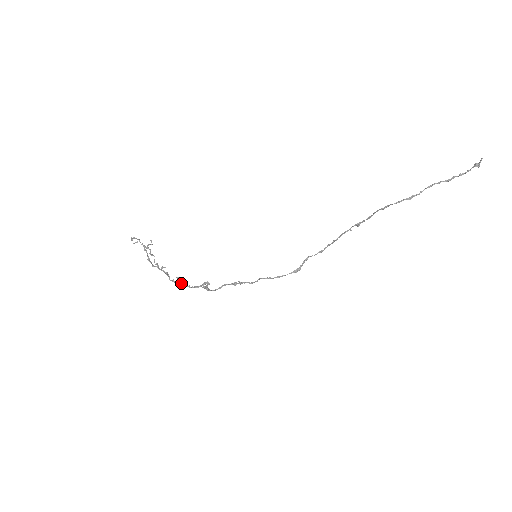
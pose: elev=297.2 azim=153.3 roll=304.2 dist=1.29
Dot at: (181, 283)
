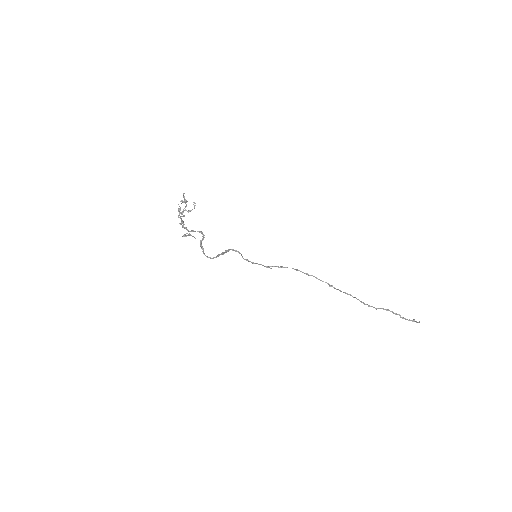
Dot at: occluded
